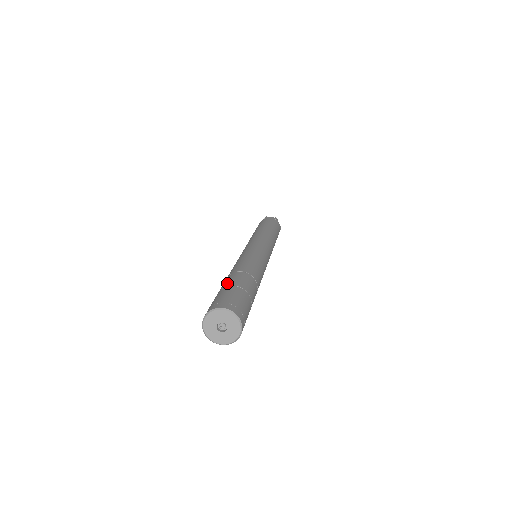
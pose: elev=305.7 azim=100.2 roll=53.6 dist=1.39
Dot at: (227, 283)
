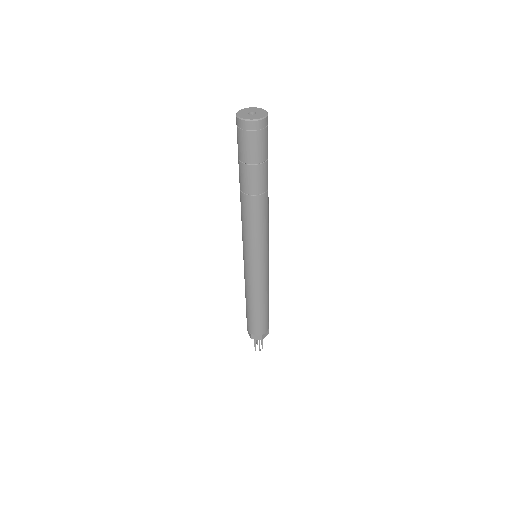
Dot at: occluded
